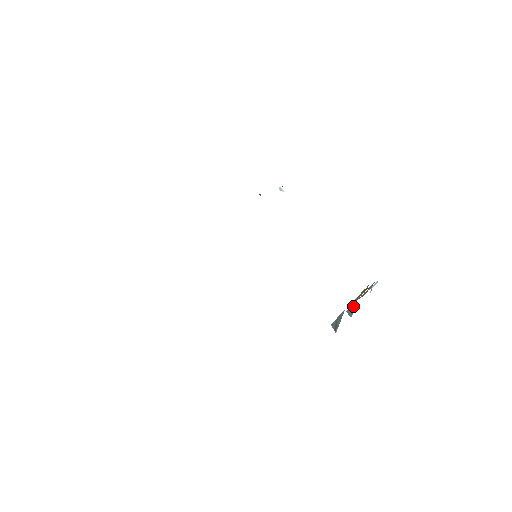
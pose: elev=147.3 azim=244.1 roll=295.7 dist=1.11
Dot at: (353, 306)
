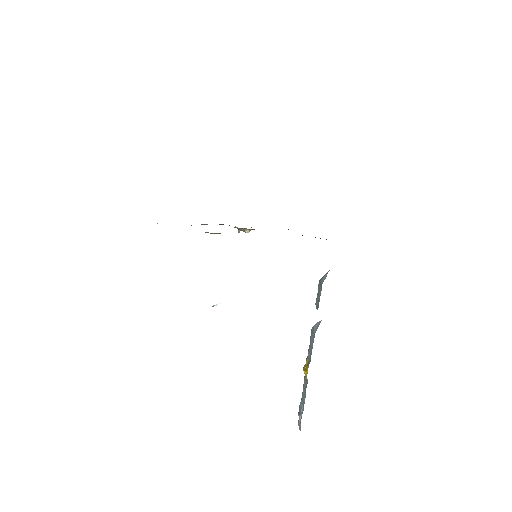
Dot at: (315, 326)
